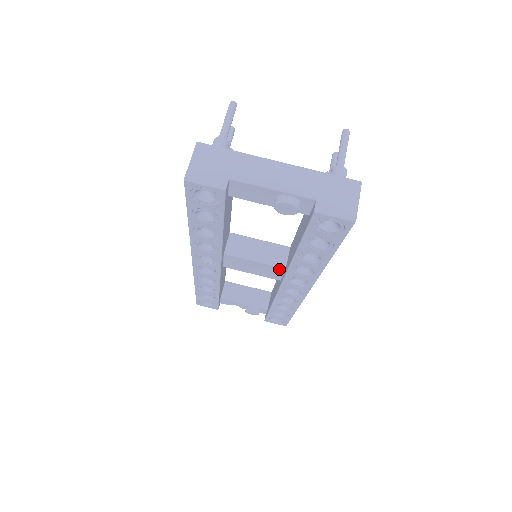
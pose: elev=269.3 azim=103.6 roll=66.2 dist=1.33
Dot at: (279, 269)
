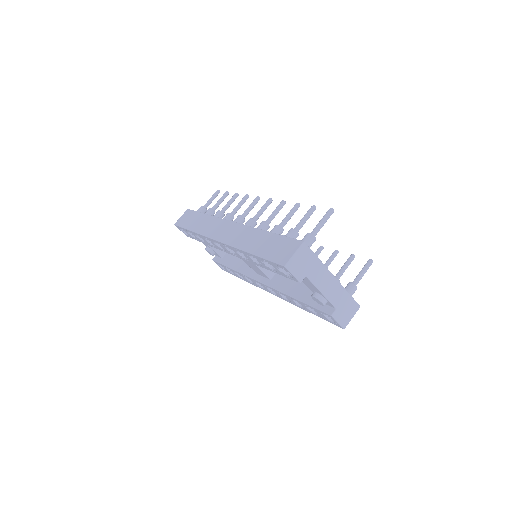
Dot at: (266, 276)
